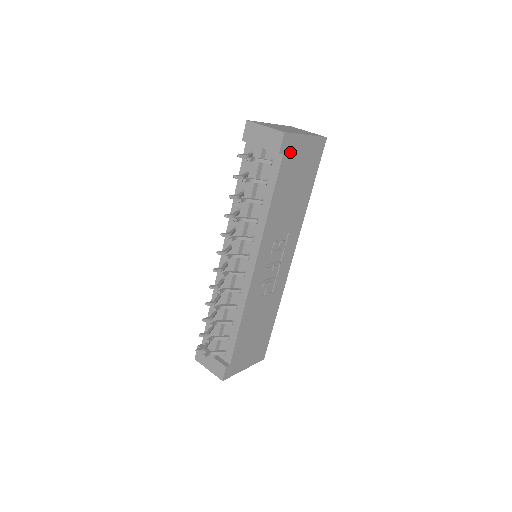
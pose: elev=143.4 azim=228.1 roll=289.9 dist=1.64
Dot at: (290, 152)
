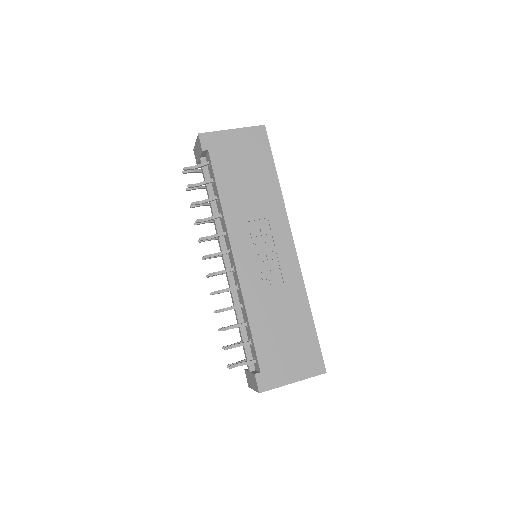
Dot at: (217, 147)
